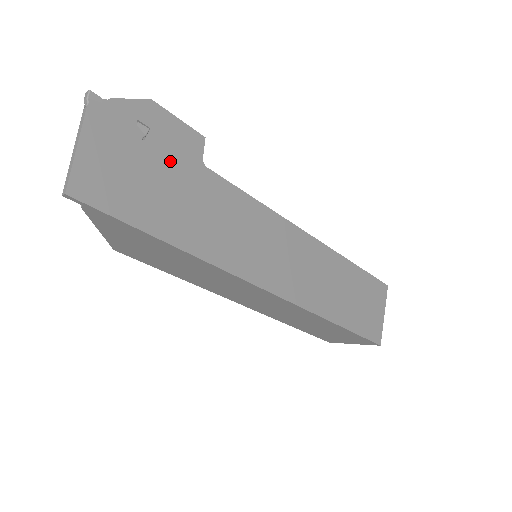
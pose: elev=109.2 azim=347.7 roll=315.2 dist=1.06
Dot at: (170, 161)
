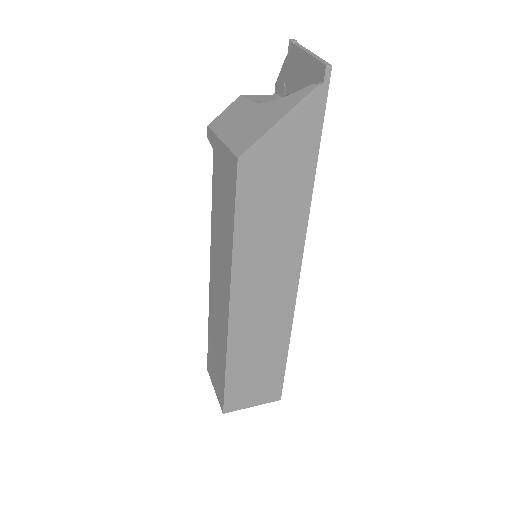
Dot at: occluded
